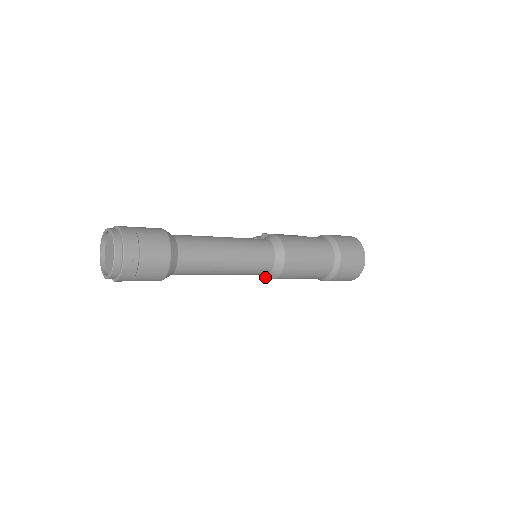
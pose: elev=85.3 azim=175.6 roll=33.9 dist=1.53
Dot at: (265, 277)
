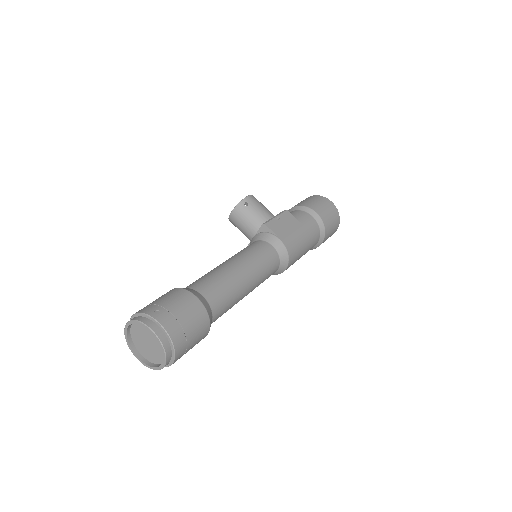
Dot at: occluded
